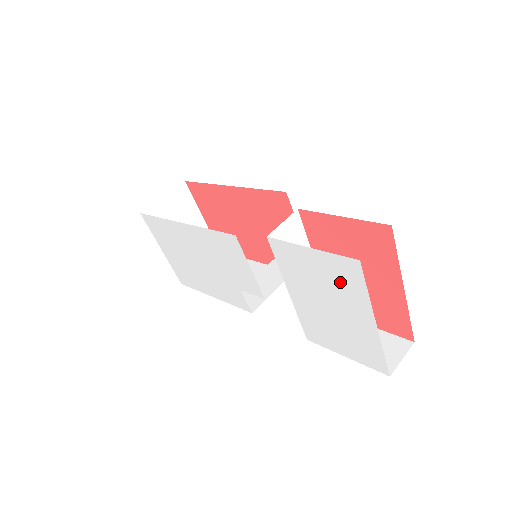
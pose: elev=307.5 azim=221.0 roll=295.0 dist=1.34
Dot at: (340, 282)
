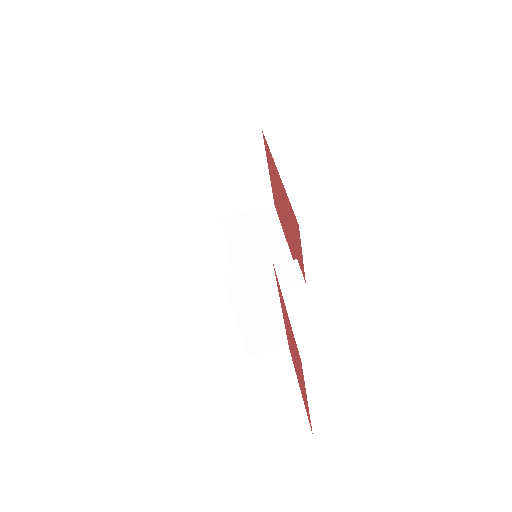
Dot at: occluded
